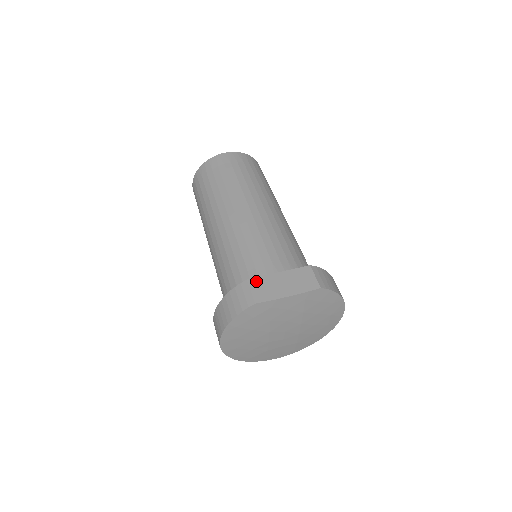
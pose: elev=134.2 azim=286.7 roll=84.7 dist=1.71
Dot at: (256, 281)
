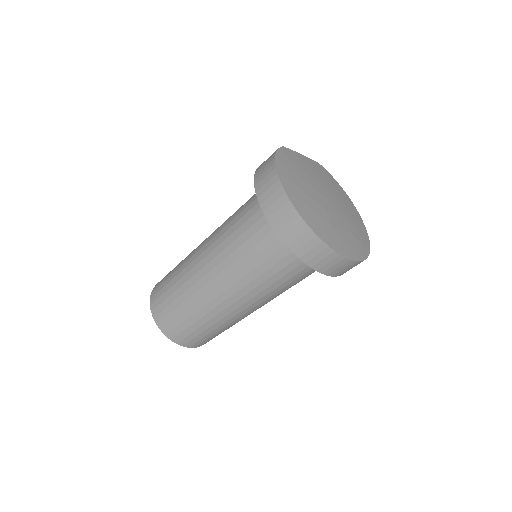
Dot at: occluded
